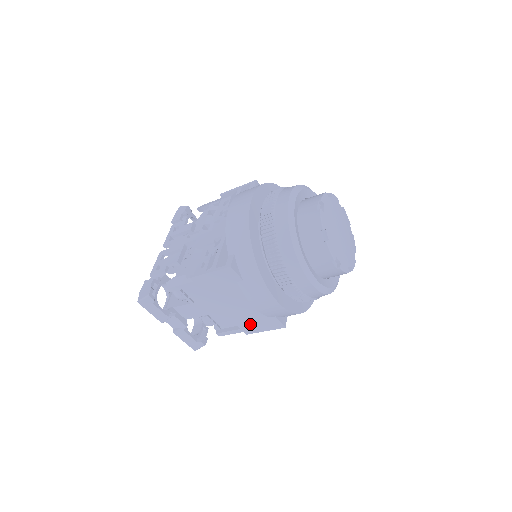
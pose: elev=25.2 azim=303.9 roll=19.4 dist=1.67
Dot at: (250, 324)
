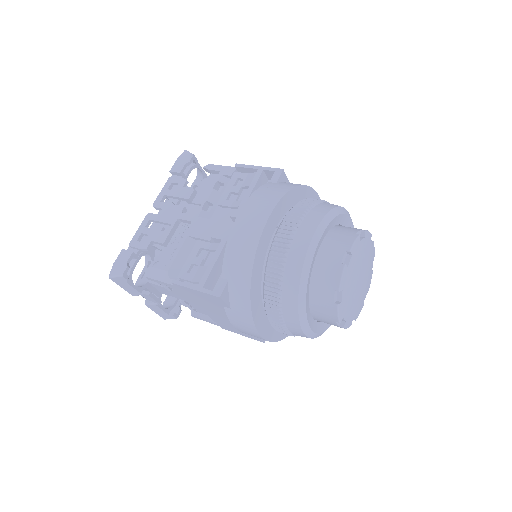
Dot at: (228, 326)
